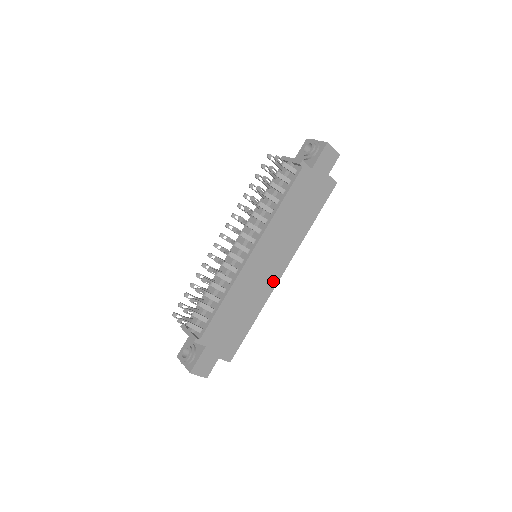
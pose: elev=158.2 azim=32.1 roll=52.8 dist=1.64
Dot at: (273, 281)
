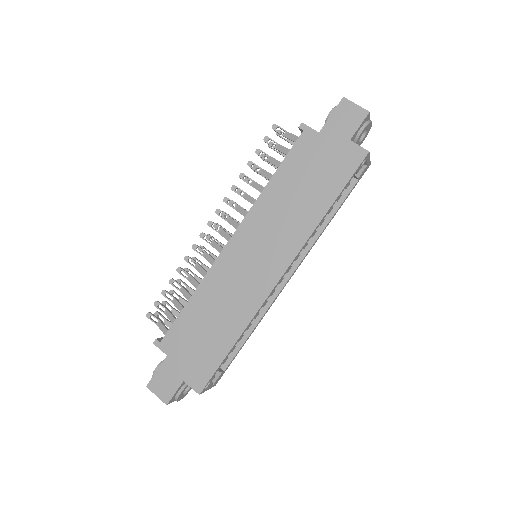
Dot at: (264, 287)
